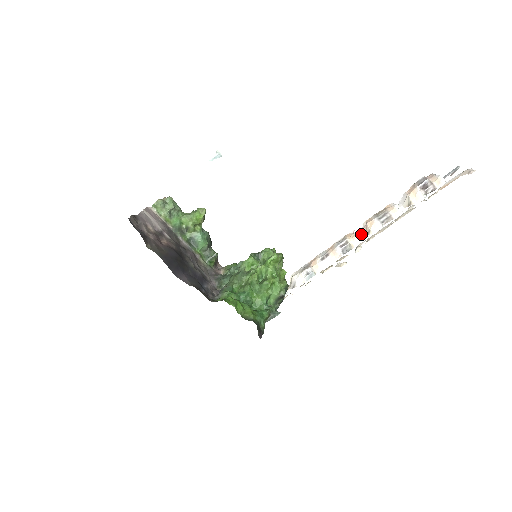
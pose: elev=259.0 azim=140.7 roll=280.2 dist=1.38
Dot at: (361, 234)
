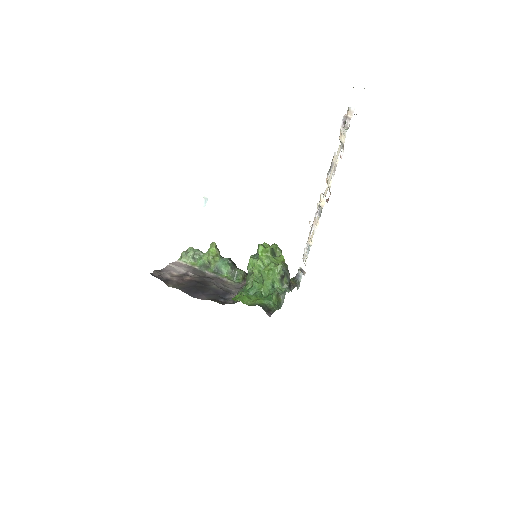
Dot at: (330, 193)
